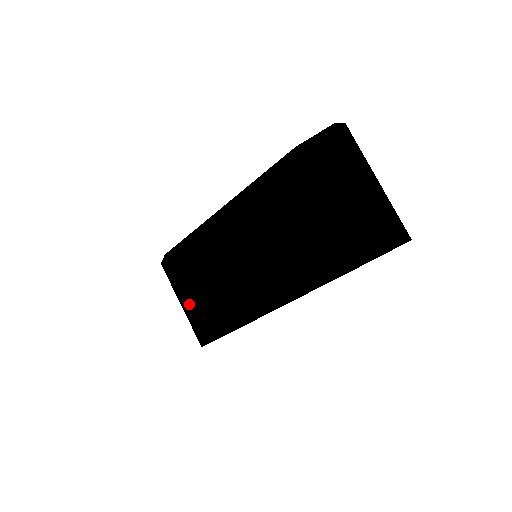
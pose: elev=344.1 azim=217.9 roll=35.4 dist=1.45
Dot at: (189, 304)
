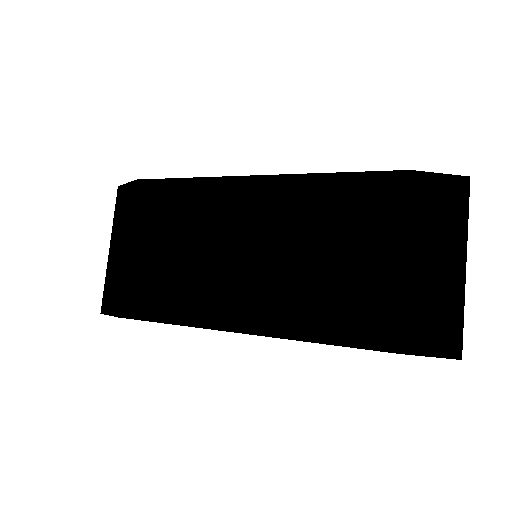
Dot at: (127, 255)
